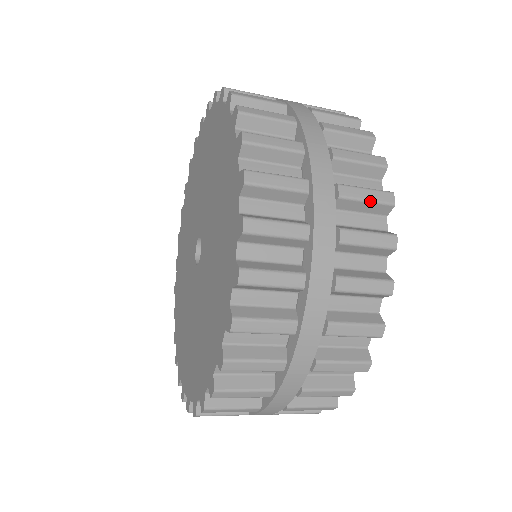
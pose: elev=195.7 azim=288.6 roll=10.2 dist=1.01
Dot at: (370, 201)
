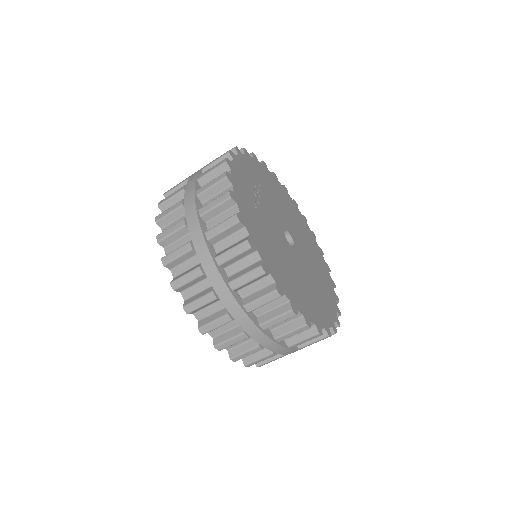
Dot at: (213, 170)
